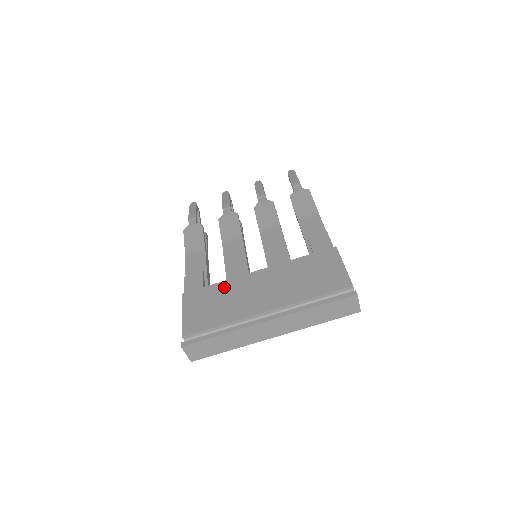
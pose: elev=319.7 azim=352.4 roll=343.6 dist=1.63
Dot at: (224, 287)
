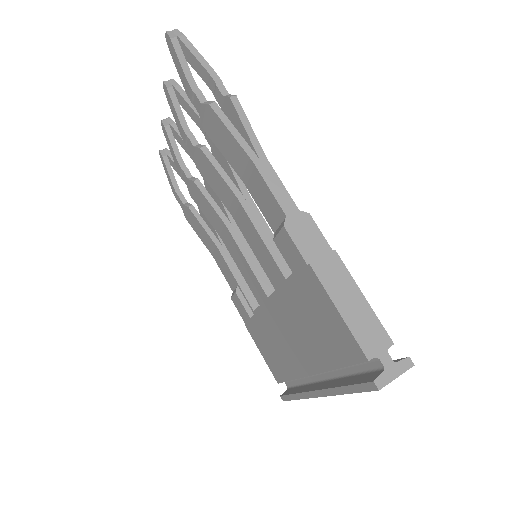
Dot at: (262, 324)
